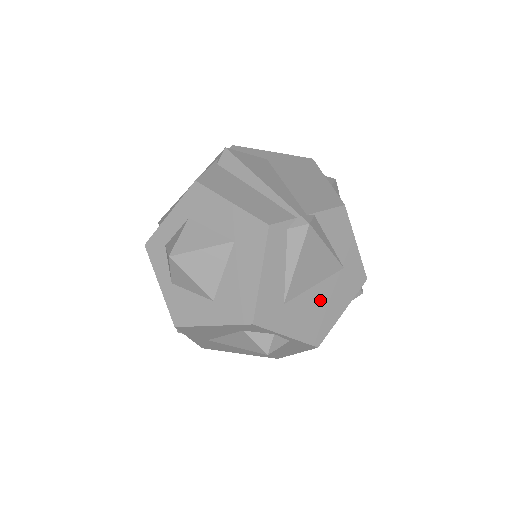
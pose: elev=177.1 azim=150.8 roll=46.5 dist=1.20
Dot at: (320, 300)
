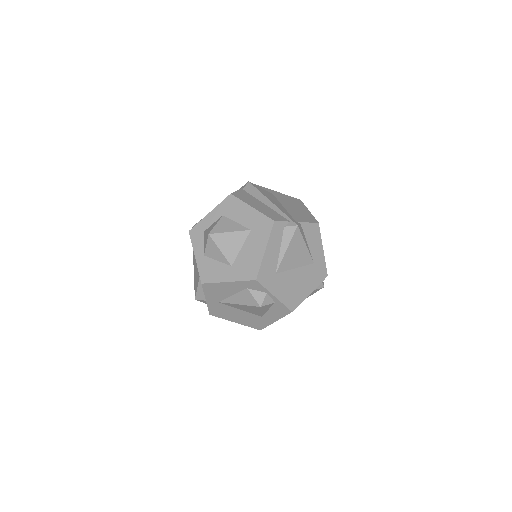
Dot at: (297, 279)
